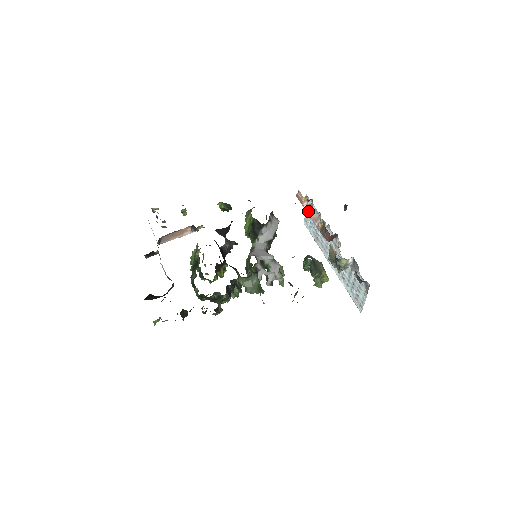
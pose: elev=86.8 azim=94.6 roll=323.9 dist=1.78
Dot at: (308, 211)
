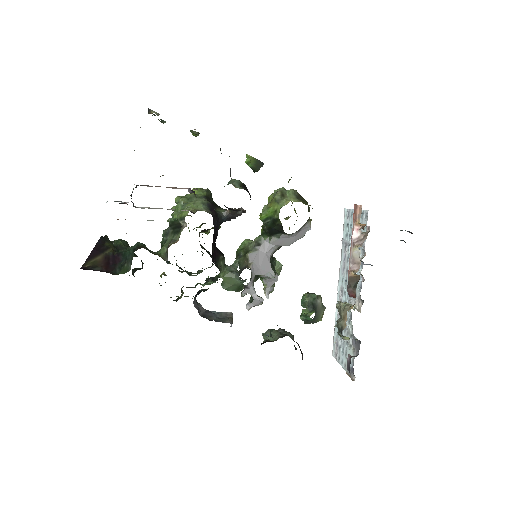
Dot at: (353, 241)
